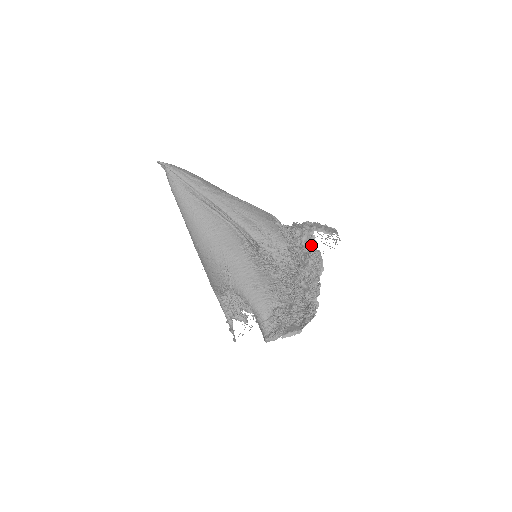
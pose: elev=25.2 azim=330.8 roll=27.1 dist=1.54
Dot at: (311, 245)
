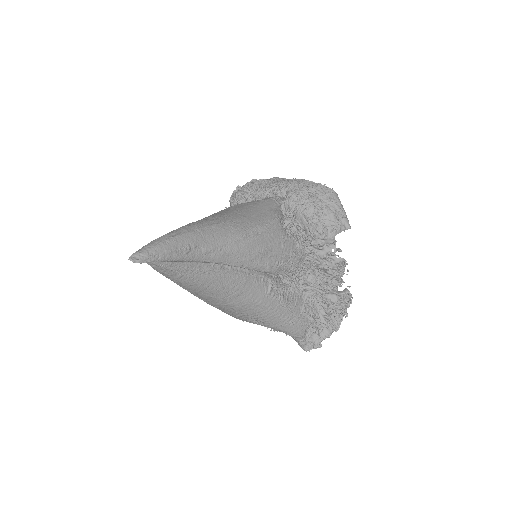
Dot at: occluded
